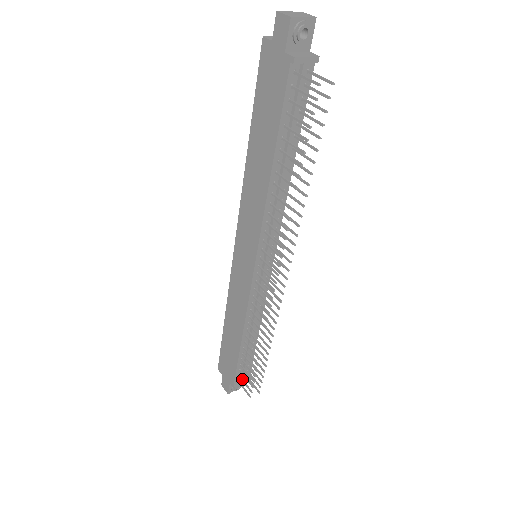
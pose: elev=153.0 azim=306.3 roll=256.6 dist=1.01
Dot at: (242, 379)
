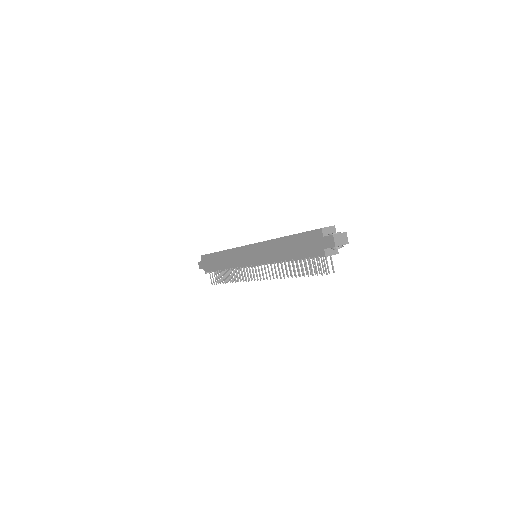
Dot at: (212, 274)
